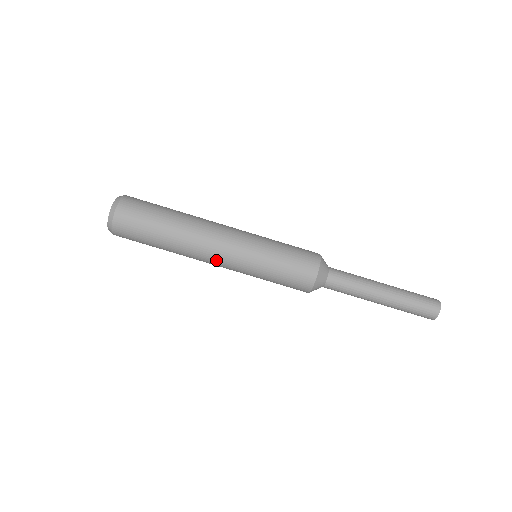
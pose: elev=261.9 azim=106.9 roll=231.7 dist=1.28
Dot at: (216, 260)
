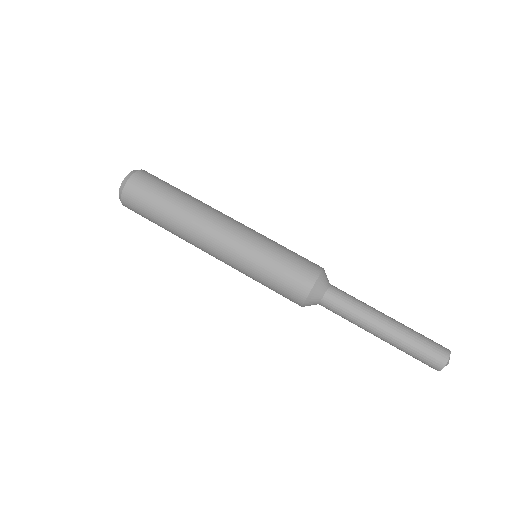
Dot at: (224, 227)
